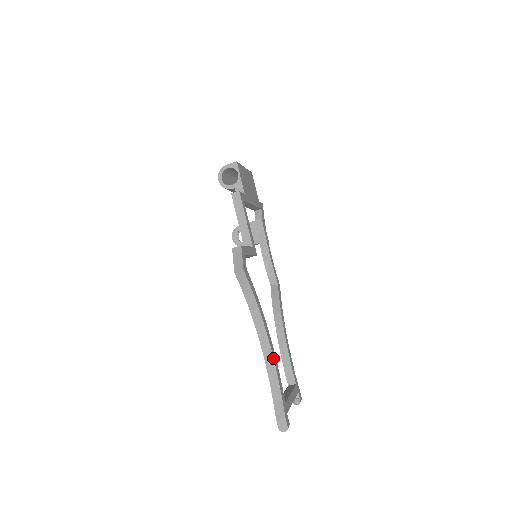
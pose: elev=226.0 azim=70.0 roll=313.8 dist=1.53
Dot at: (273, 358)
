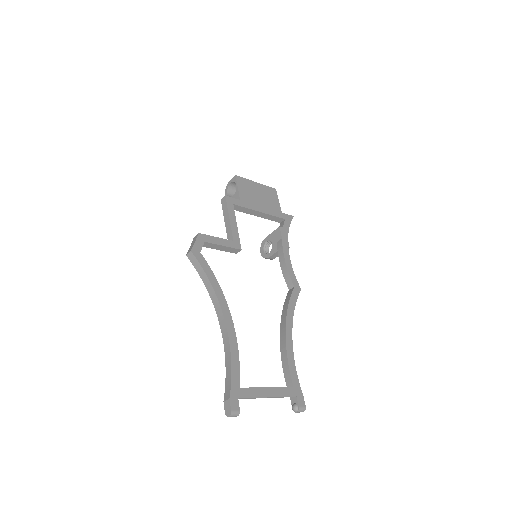
Dot at: (228, 339)
